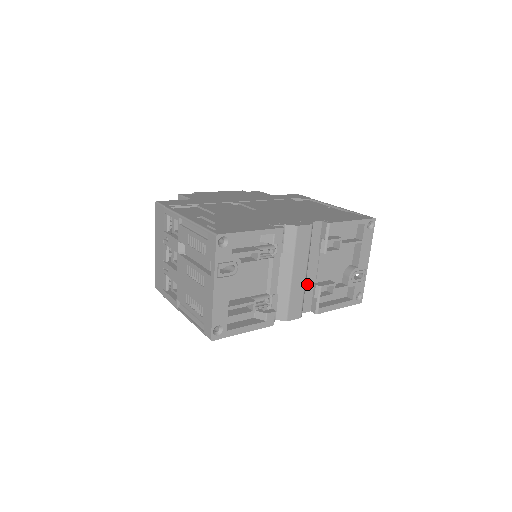
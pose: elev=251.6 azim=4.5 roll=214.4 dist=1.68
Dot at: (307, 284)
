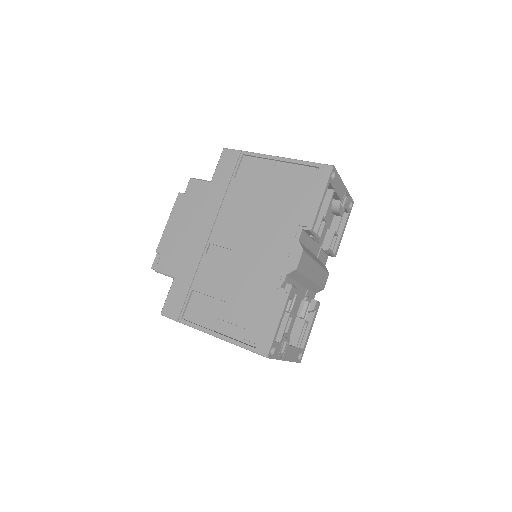
Dot at: (318, 256)
